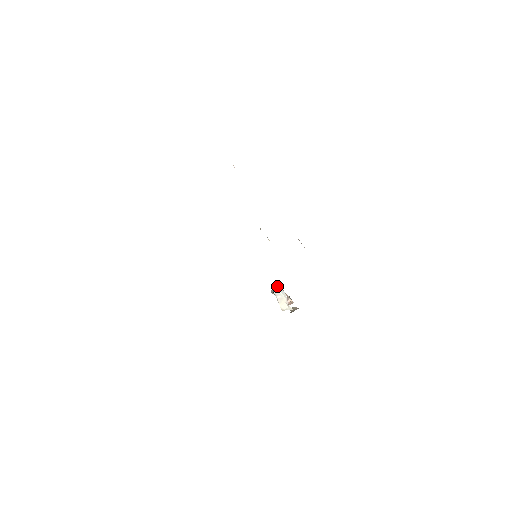
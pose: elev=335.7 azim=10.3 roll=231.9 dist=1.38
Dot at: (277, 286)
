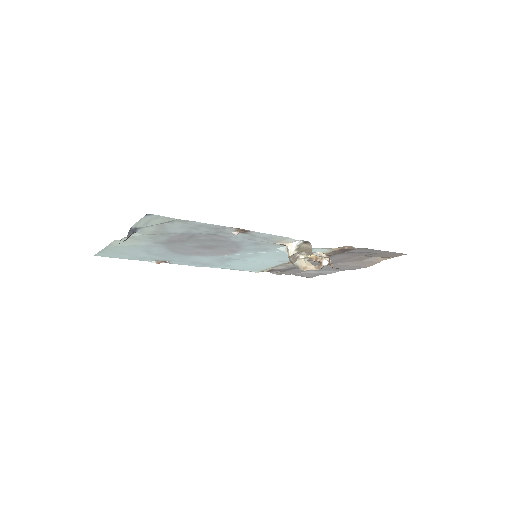
Dot at: occluded
